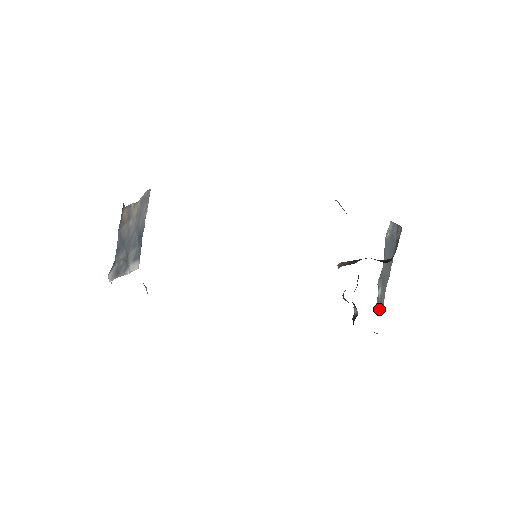
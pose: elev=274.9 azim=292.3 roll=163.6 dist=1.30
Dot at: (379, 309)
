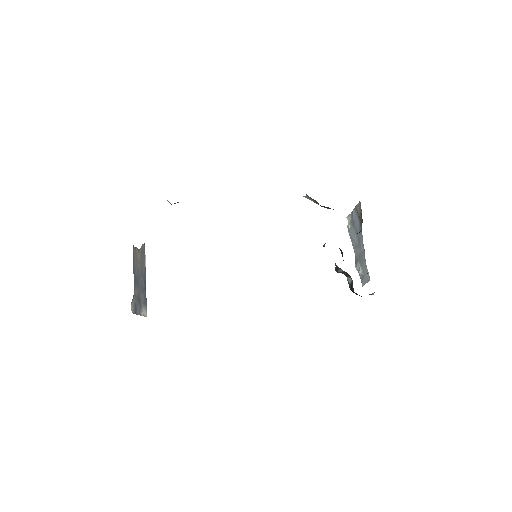
Dot at: (366, 282)
